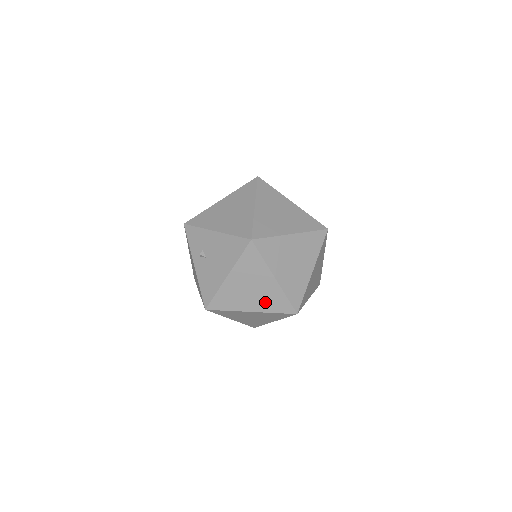
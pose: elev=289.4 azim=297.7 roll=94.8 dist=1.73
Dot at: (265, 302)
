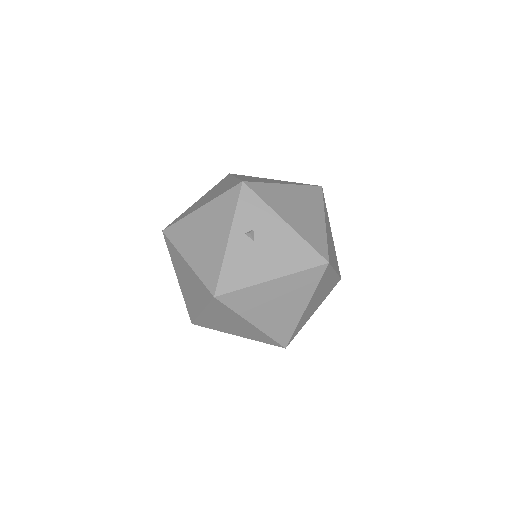
Dot at: (274, 323)
